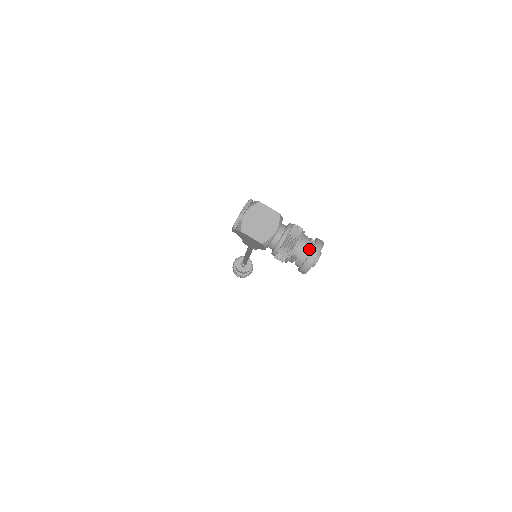
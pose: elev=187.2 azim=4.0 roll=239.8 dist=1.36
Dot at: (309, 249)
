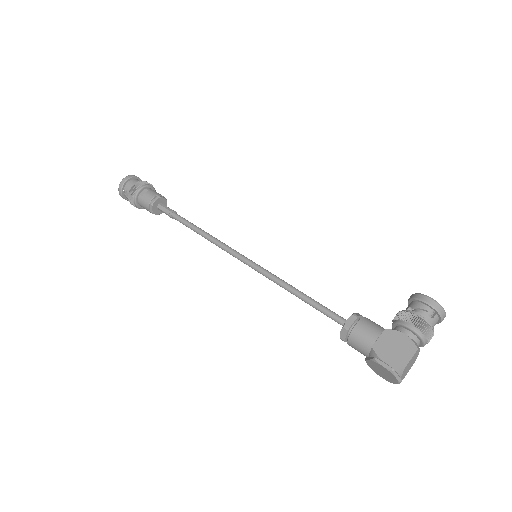
Dot at: (438, 321)
